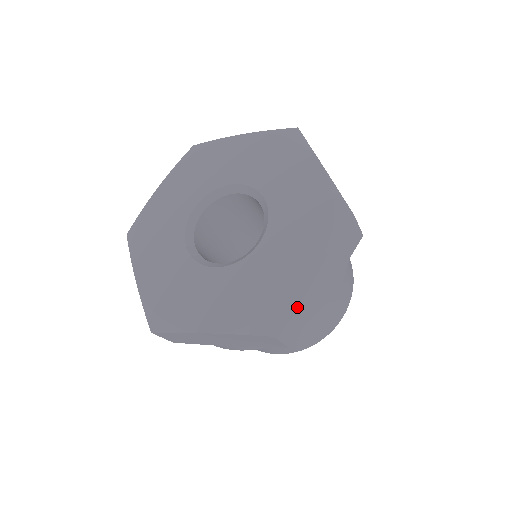
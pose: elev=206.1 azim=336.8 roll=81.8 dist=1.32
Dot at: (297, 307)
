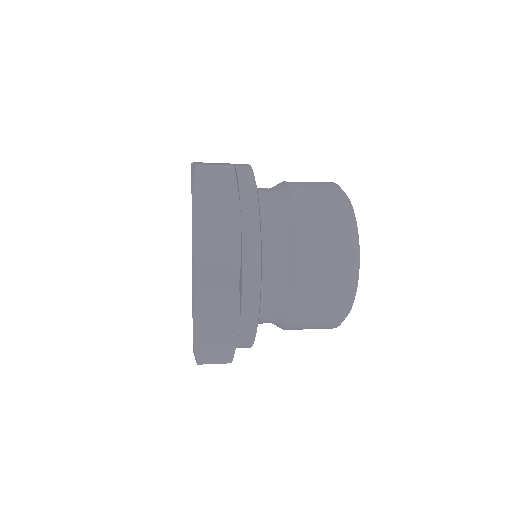
Dot at: (204, 253)
